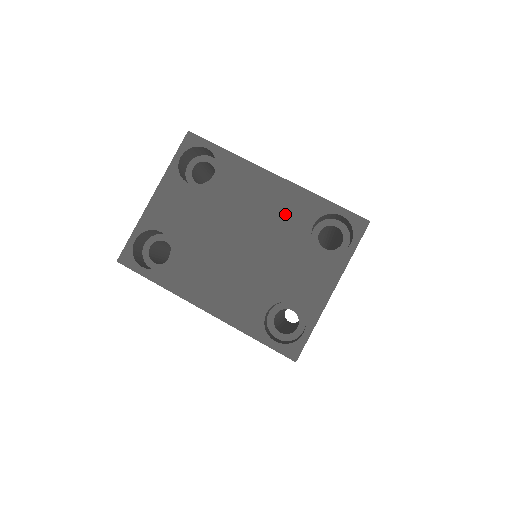
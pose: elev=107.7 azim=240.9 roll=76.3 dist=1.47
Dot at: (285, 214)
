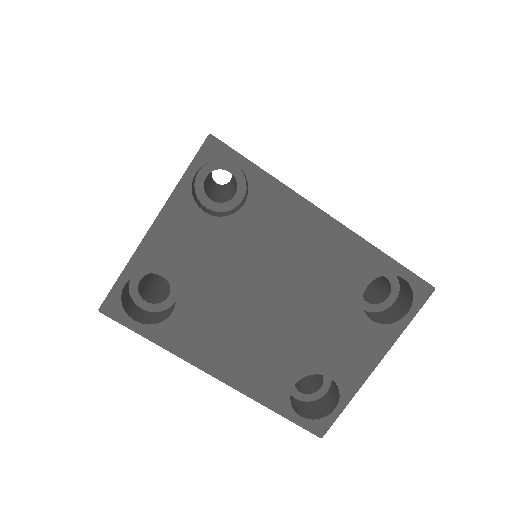
Dot at: (334, 269)
